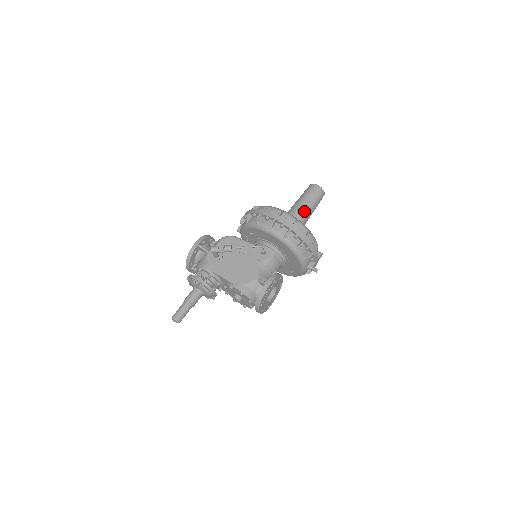
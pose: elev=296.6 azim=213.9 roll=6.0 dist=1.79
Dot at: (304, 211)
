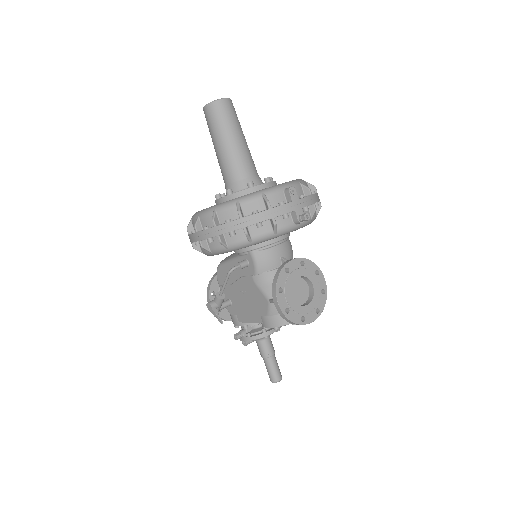
Dot at: (228, 159)
